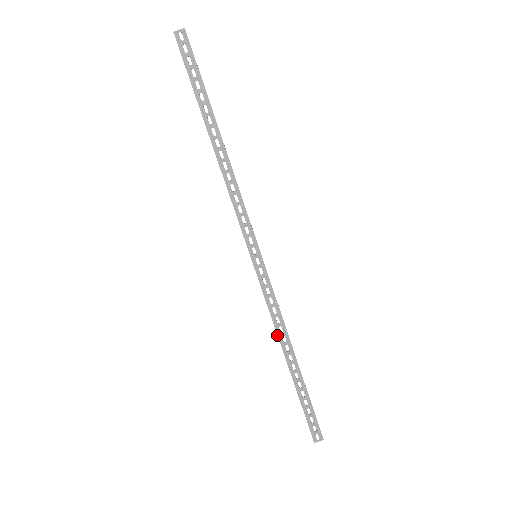
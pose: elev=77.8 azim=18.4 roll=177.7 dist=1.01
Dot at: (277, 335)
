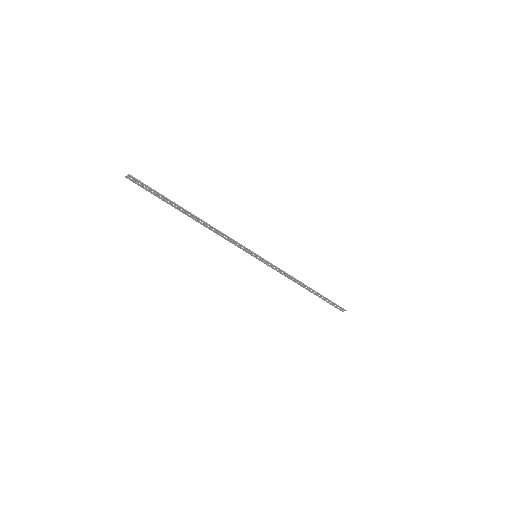
Dot at: occluded
